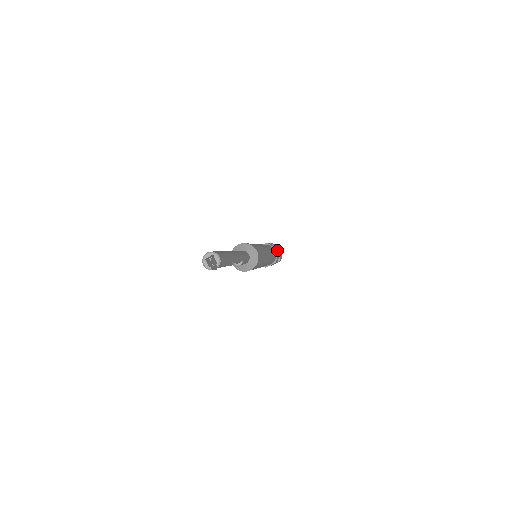
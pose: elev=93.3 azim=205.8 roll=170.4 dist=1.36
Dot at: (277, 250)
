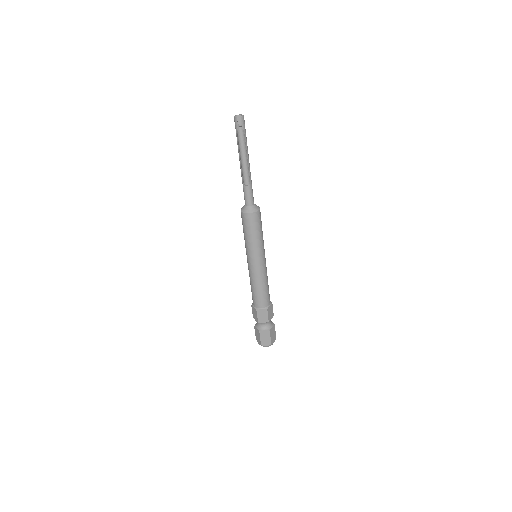
Dot at: (272, 306)
